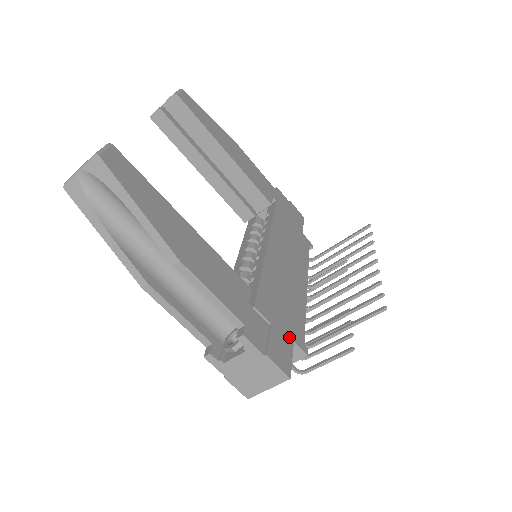
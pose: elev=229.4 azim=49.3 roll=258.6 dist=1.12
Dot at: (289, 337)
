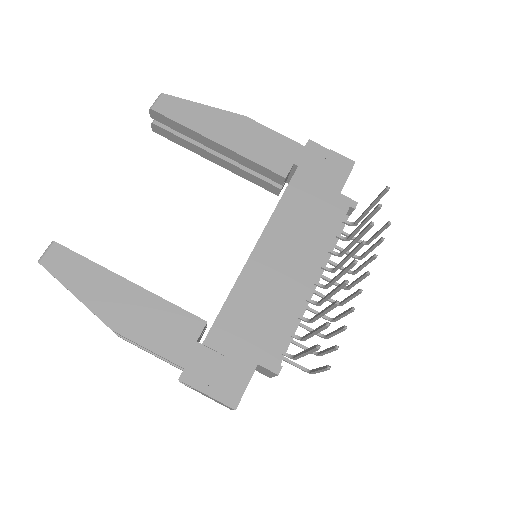
Dot at: (251, 362)
